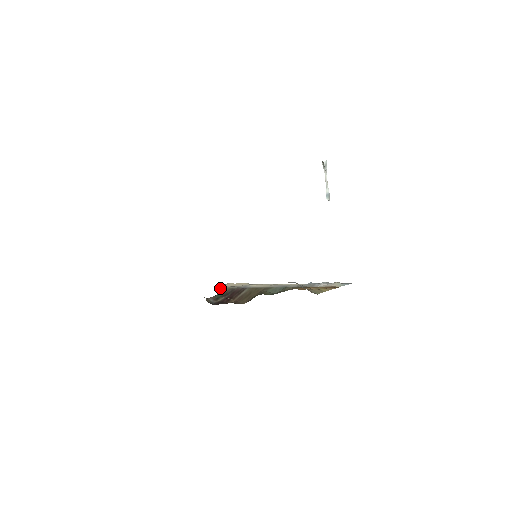
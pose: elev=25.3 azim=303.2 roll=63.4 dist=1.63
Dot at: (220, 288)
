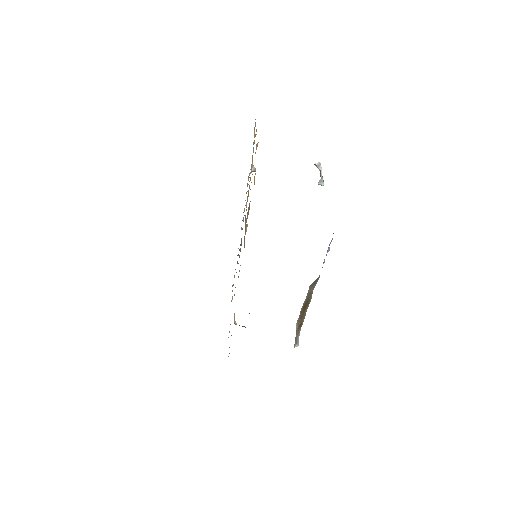
Dot at: occluded
